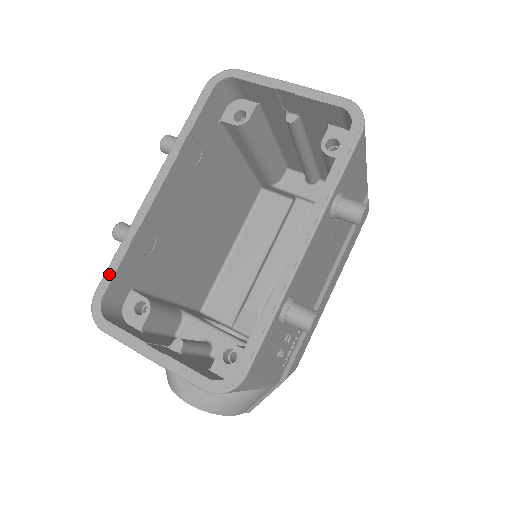
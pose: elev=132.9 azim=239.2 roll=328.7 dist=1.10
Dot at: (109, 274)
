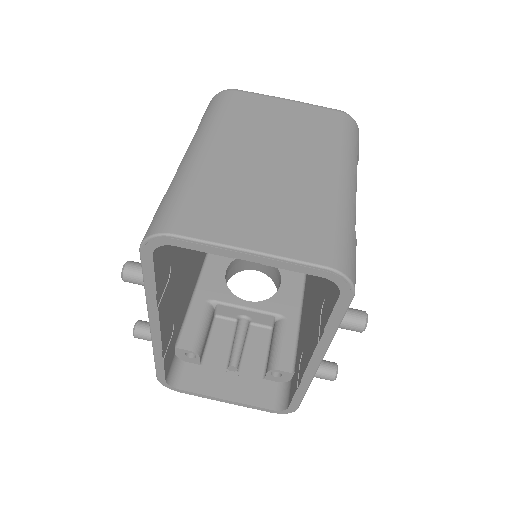
Dot at: (160, 372)
